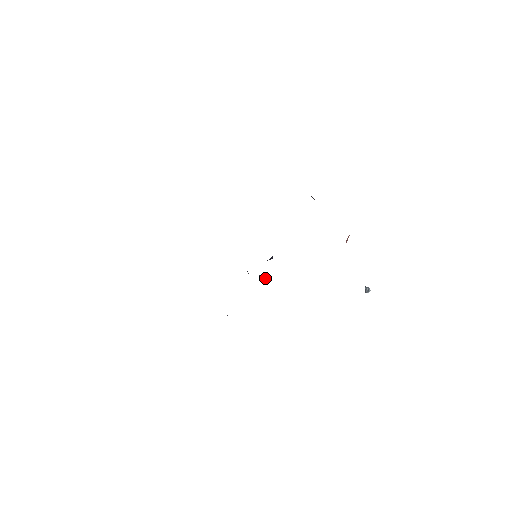
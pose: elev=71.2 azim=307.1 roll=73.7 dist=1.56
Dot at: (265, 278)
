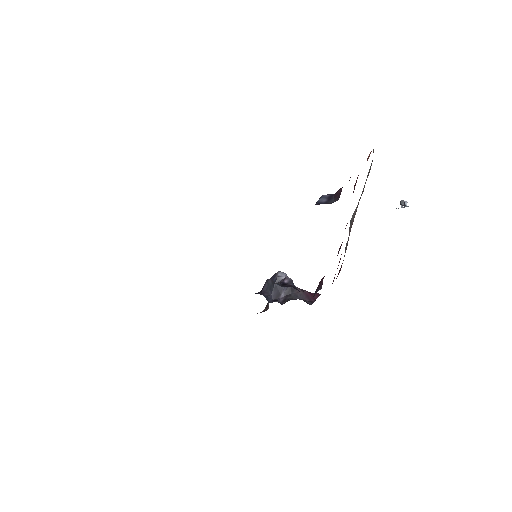
Dot at: (288, 287)
